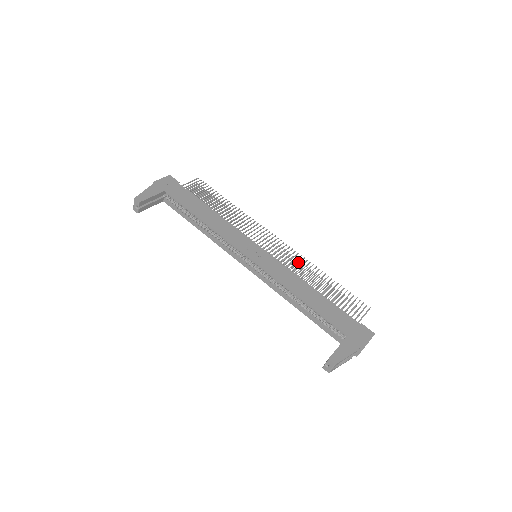
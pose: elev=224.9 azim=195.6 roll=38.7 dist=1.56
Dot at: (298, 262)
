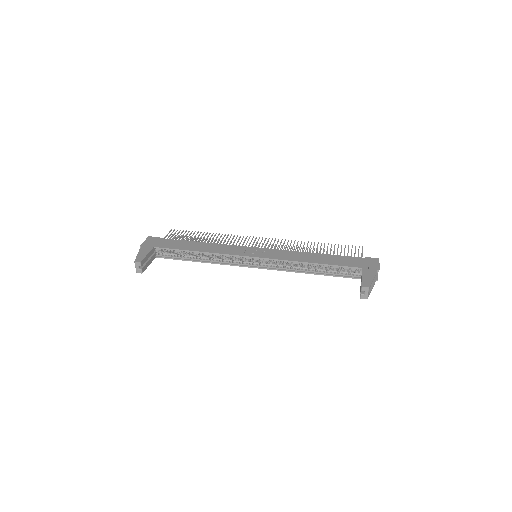
Dot at: (290, 244)
